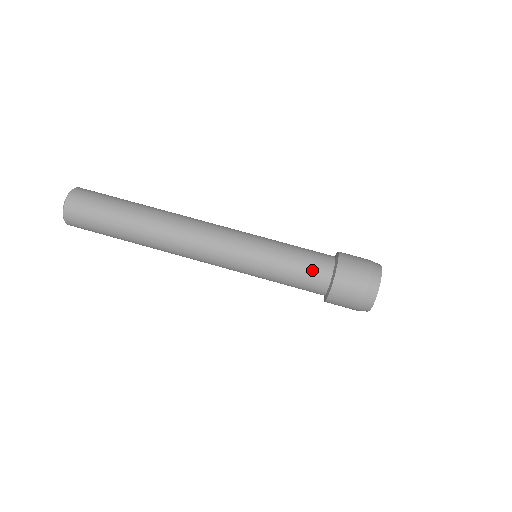
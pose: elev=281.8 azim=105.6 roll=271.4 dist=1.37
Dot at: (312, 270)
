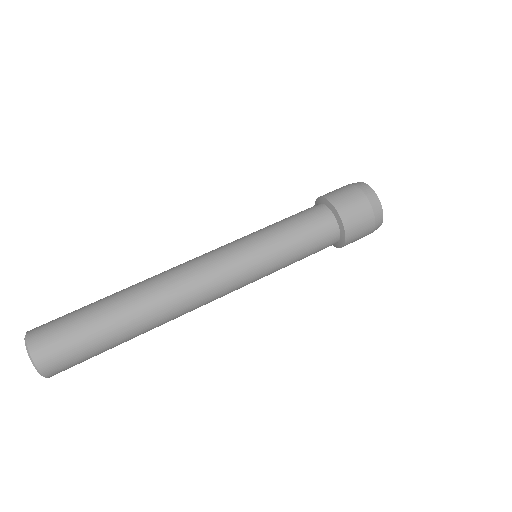
Dot at: (321, 240)
